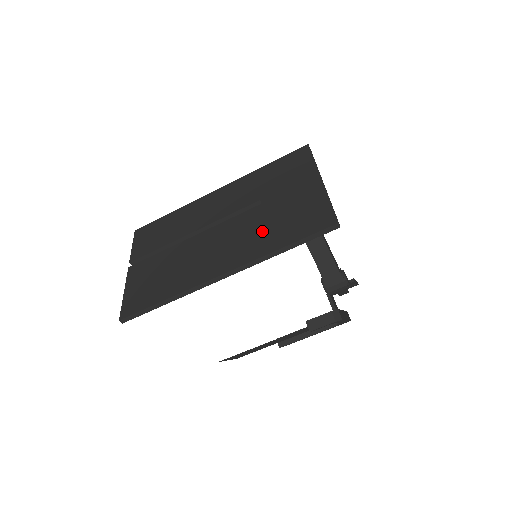
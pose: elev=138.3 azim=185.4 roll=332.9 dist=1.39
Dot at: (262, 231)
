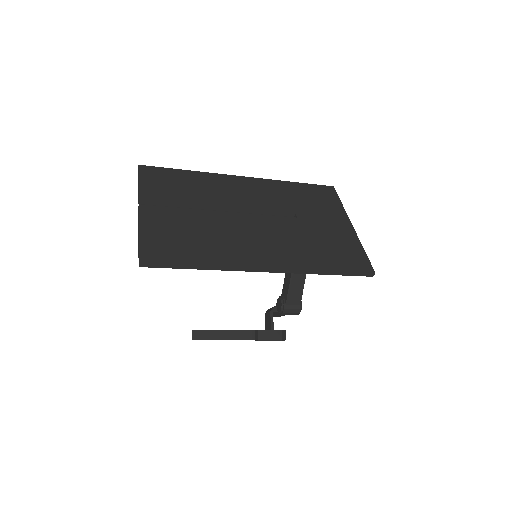
Dot at: (304, 245)
